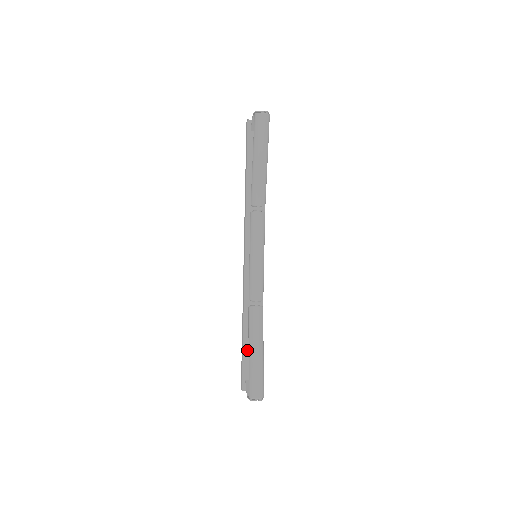
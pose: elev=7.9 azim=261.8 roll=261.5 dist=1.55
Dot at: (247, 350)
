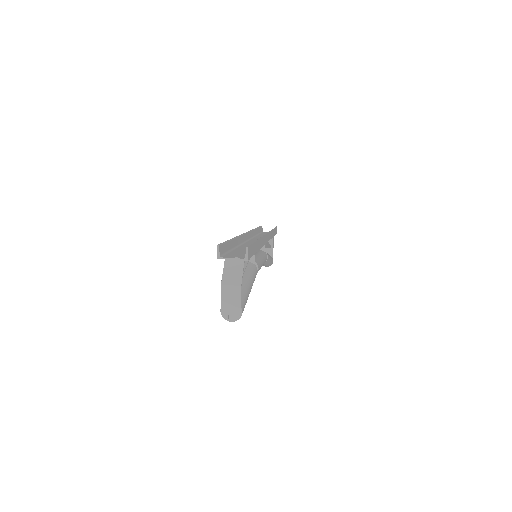
Dot at: occluded
